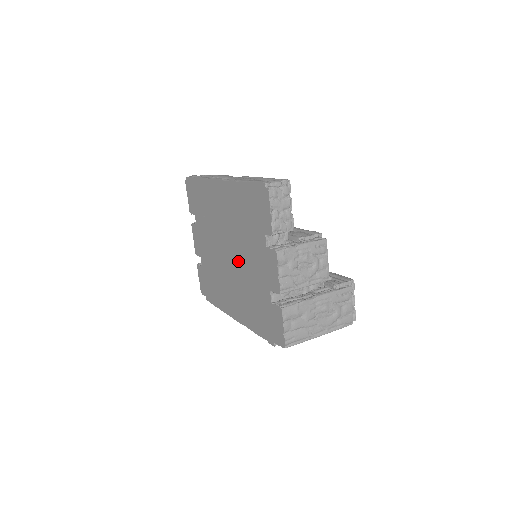
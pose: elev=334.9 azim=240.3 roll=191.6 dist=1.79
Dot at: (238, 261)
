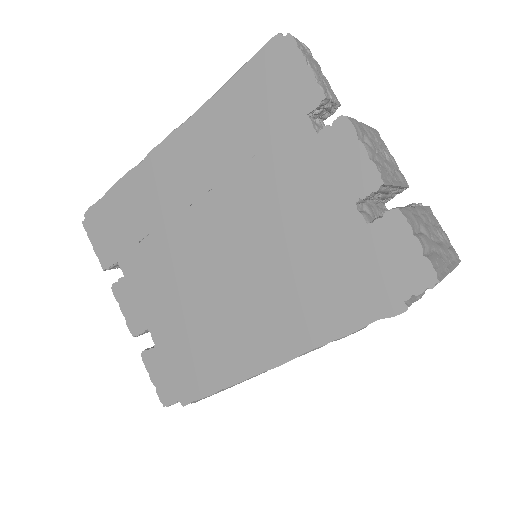
Dot at: (251, 234)
